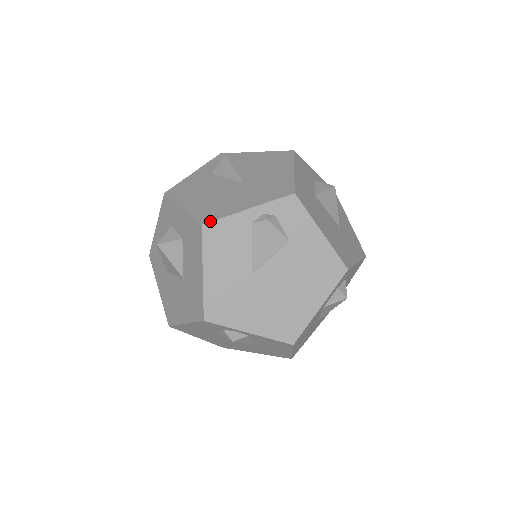
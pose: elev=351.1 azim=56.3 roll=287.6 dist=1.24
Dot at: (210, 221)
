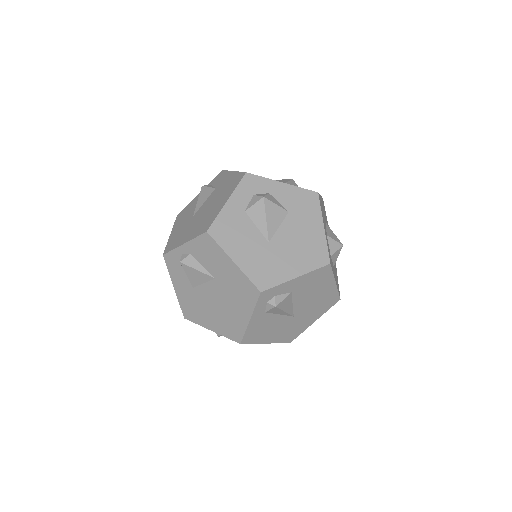
Dot at: (181, 211)
